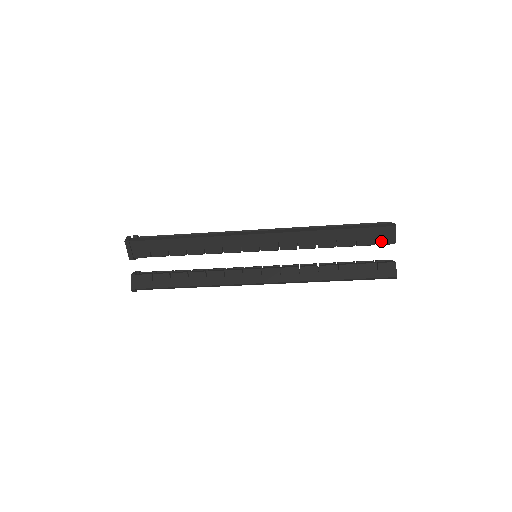
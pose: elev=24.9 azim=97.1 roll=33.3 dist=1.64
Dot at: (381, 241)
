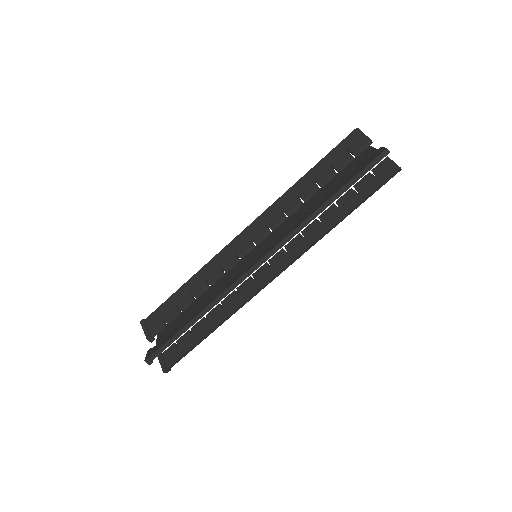
Dot at: (355, 148)
